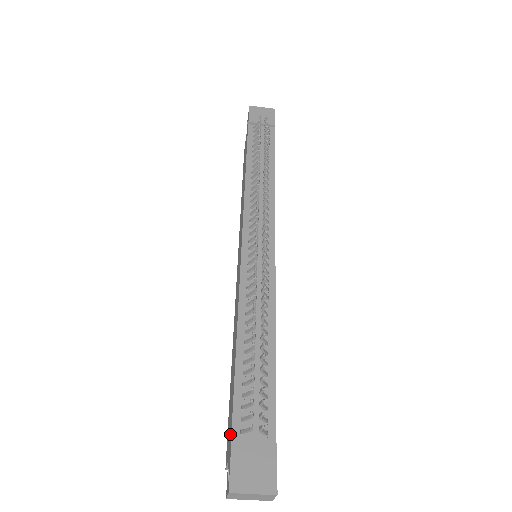
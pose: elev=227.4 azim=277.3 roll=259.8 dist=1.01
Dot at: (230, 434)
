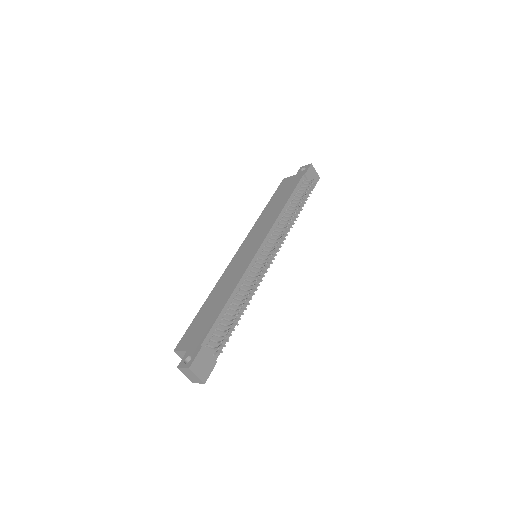
Dot at: (198, 341)
